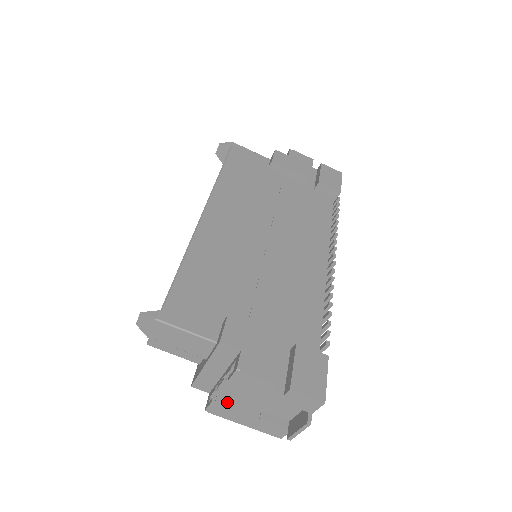
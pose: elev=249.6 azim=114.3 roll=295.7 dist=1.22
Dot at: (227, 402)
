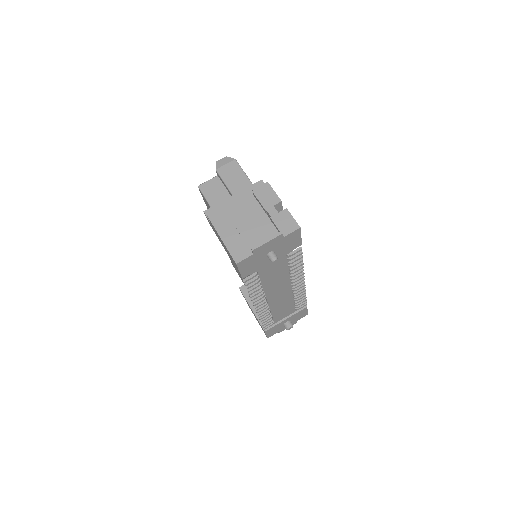
Dot at: (229, 215)
